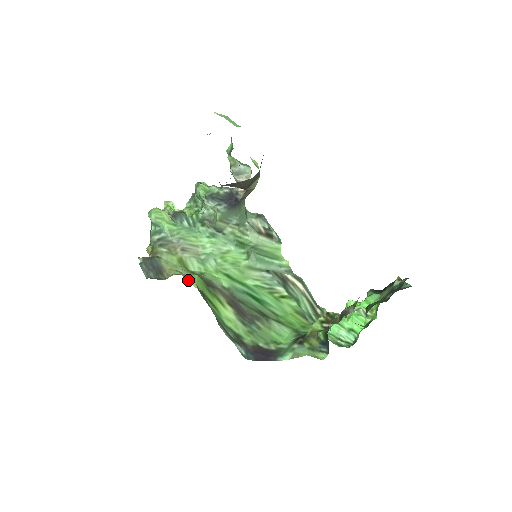
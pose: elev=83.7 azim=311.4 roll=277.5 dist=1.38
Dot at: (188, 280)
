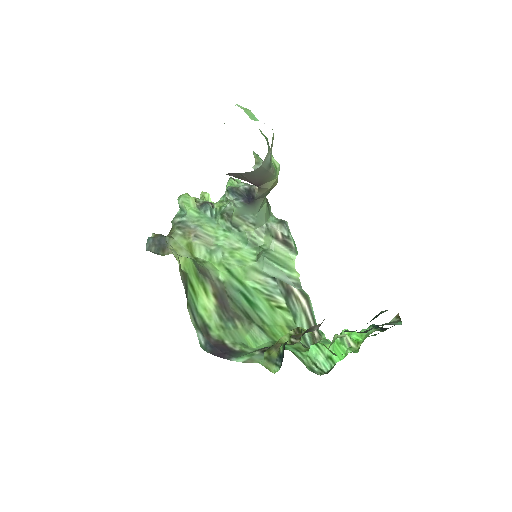
Dot at: occluded
